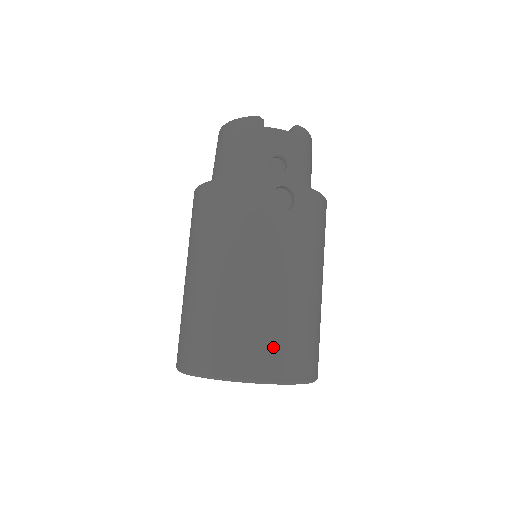
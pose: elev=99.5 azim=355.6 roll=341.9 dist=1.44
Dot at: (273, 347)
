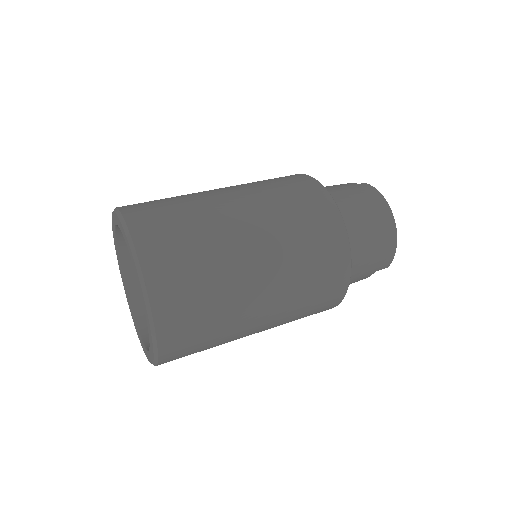
Dot at: occluded
